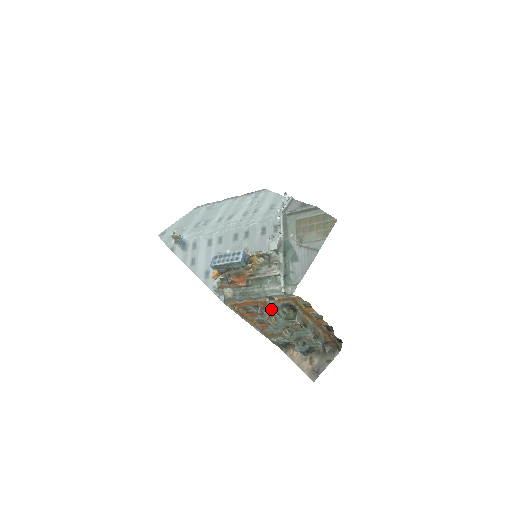
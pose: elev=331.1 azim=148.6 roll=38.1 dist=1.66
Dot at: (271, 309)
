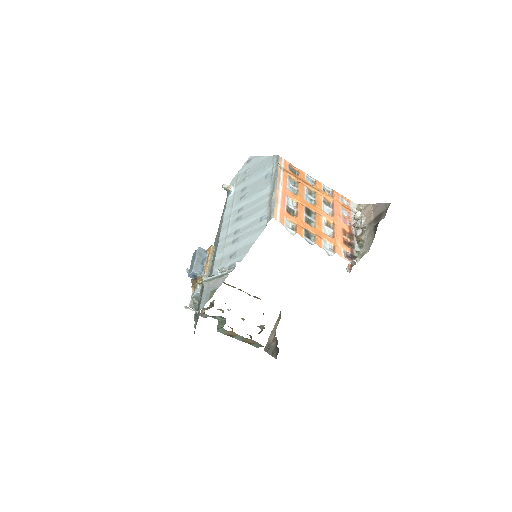
Dot at: (200, 314)
